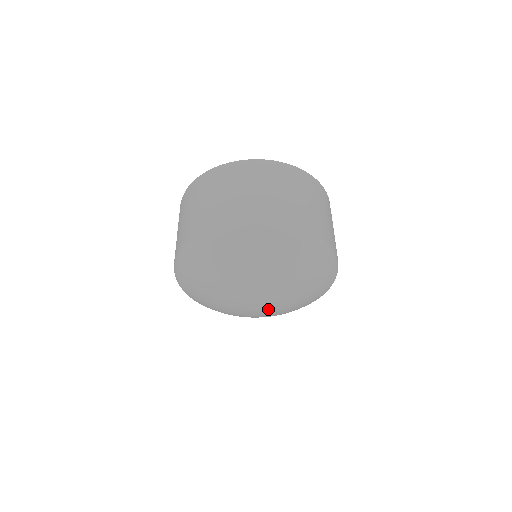
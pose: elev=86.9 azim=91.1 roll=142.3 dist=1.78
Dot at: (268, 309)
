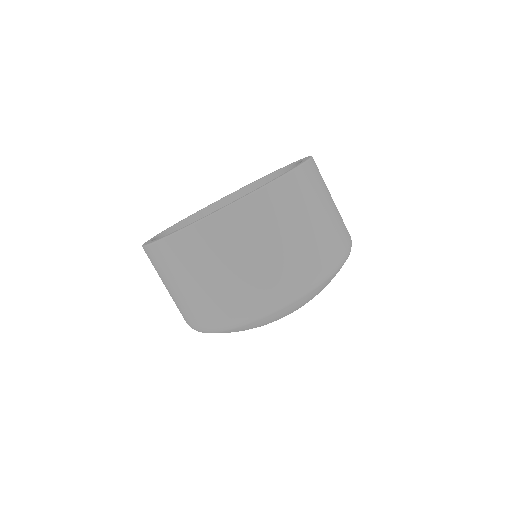
Dot at: occluded
